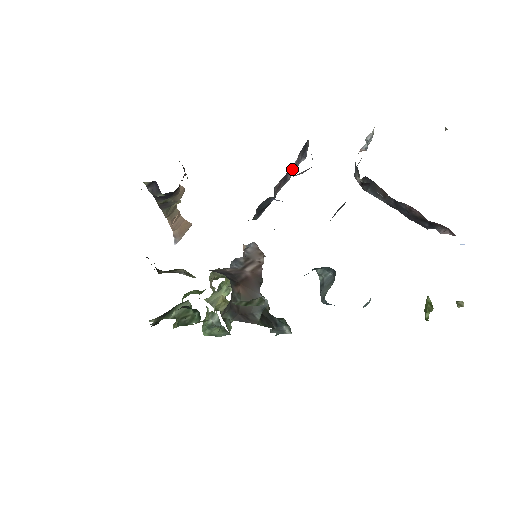
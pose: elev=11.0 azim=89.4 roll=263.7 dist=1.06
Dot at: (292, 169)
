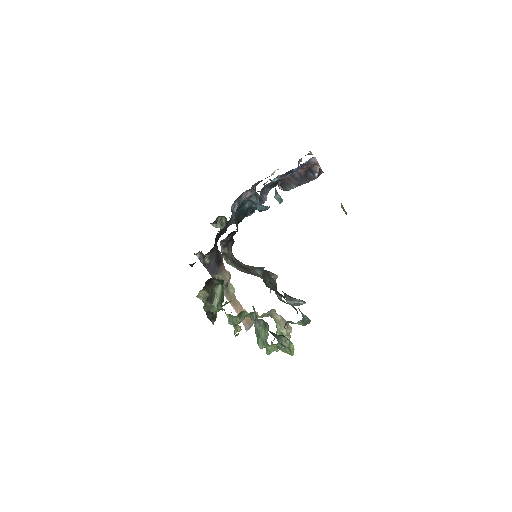
Dot at: occluded
